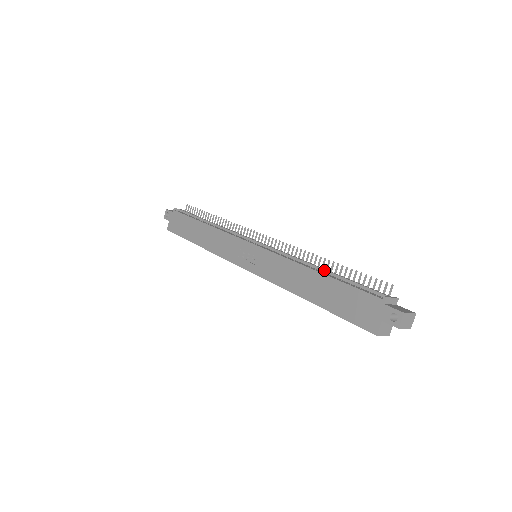
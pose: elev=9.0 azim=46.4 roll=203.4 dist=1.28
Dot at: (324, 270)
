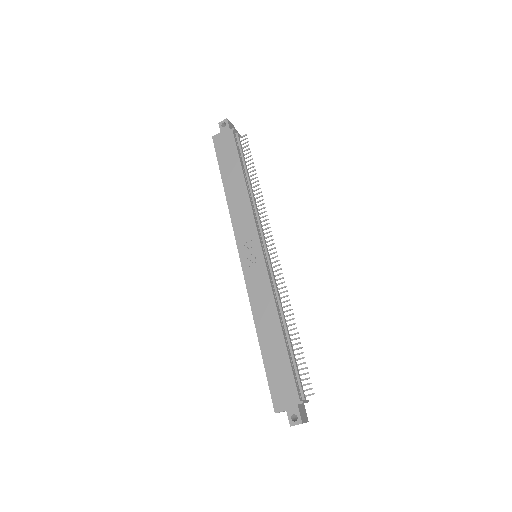
Dot at: (287, 333)
